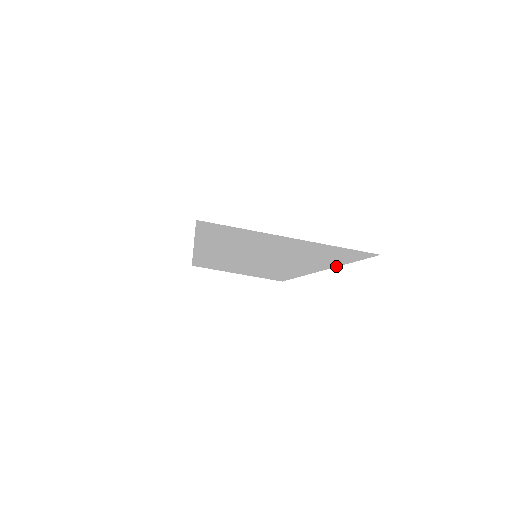
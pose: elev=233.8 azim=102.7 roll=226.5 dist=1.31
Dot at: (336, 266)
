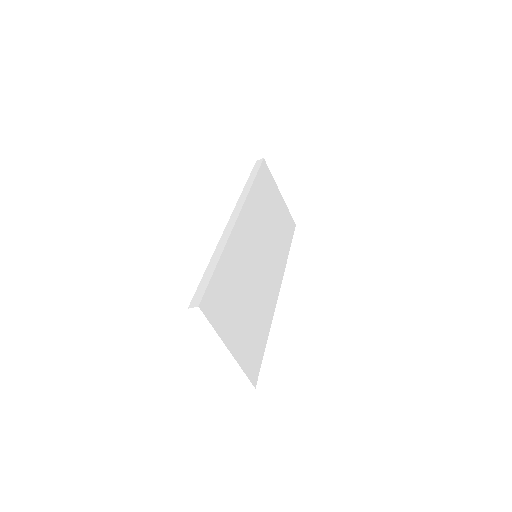
Dot at: occluded
